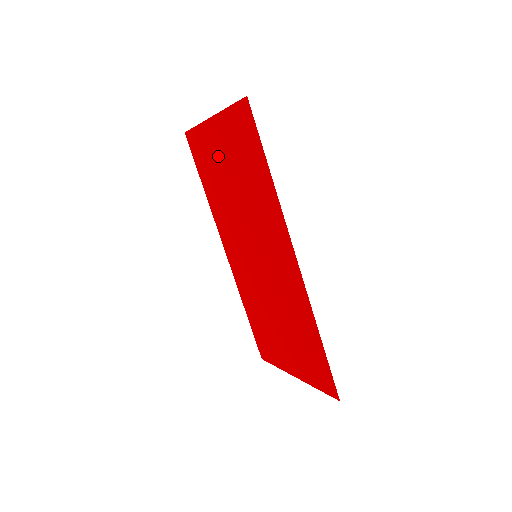
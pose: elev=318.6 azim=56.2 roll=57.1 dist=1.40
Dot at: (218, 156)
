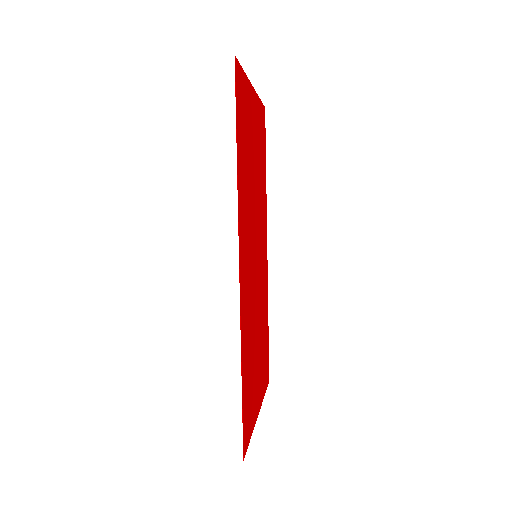
Dot at: (255, 133)
